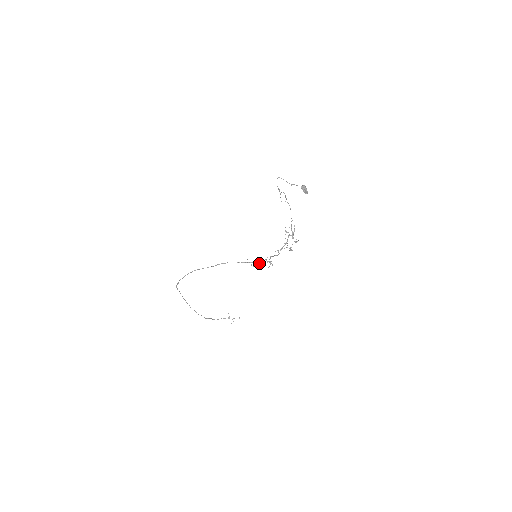
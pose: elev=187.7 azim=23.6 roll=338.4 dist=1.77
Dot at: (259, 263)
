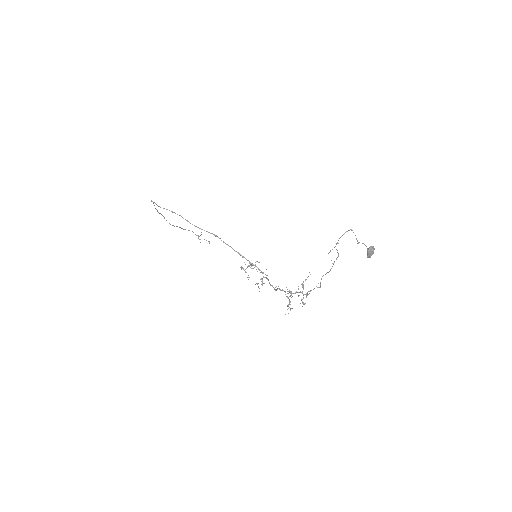
Dot at: occluded
